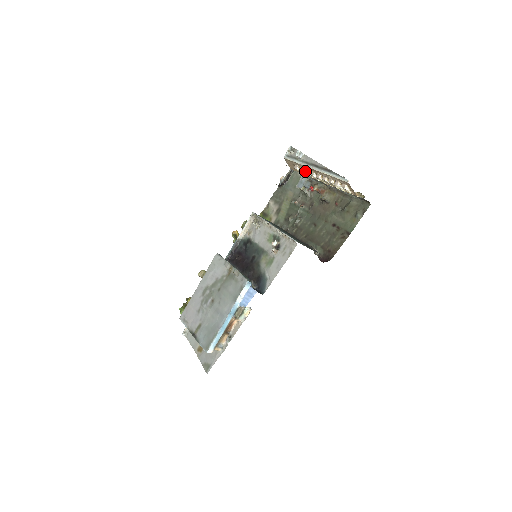
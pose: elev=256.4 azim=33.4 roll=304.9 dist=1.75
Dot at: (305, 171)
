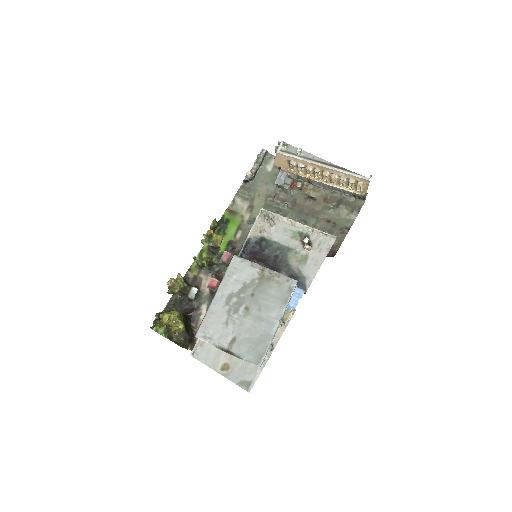
Dot at: (307, 167)
